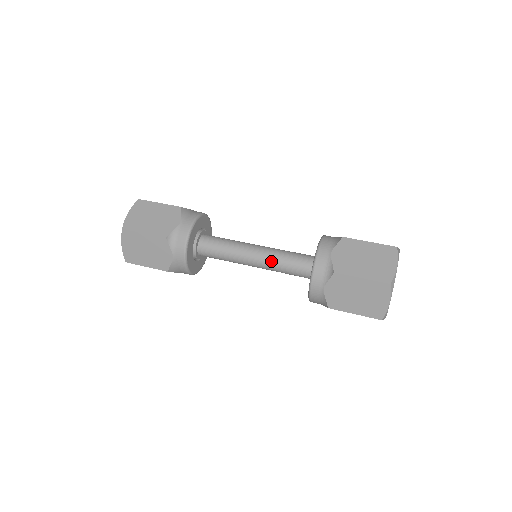
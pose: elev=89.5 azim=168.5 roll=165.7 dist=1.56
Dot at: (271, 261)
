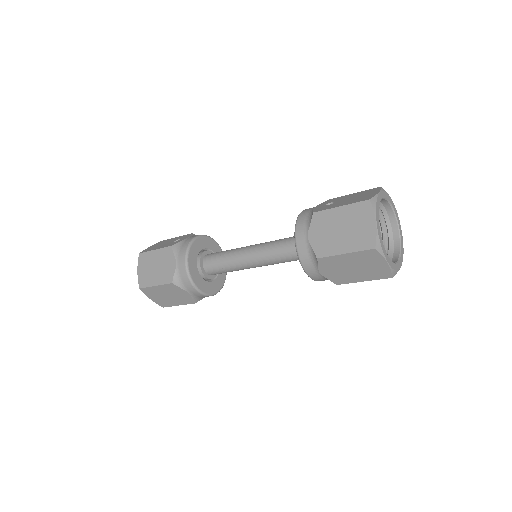
Dot at: (267, 259)
